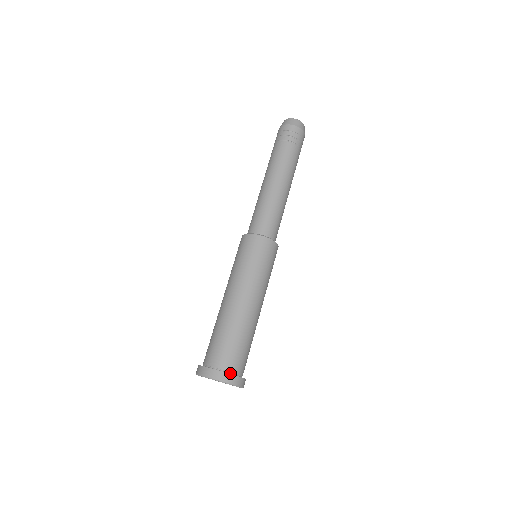
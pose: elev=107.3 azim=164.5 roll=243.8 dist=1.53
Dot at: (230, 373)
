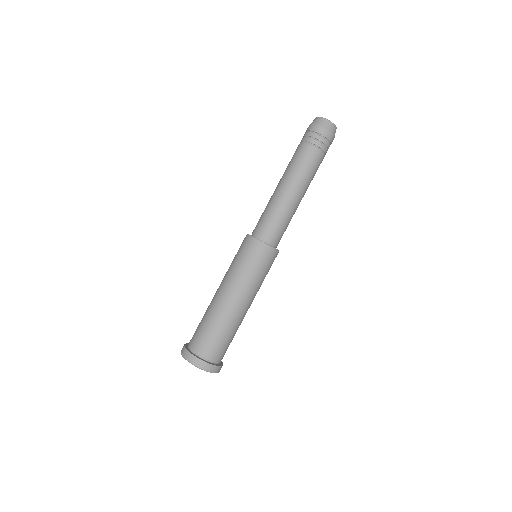
Dot at: (195, 354)
